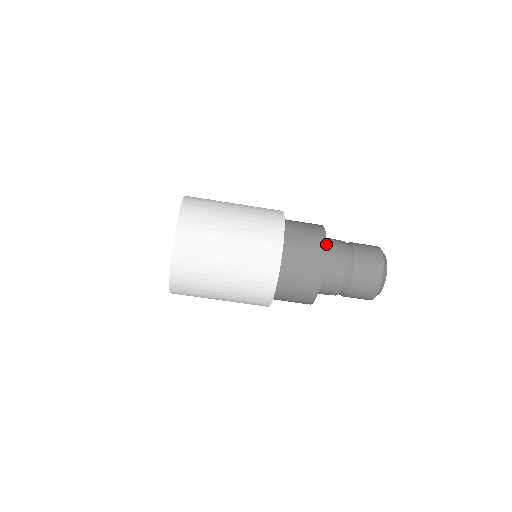
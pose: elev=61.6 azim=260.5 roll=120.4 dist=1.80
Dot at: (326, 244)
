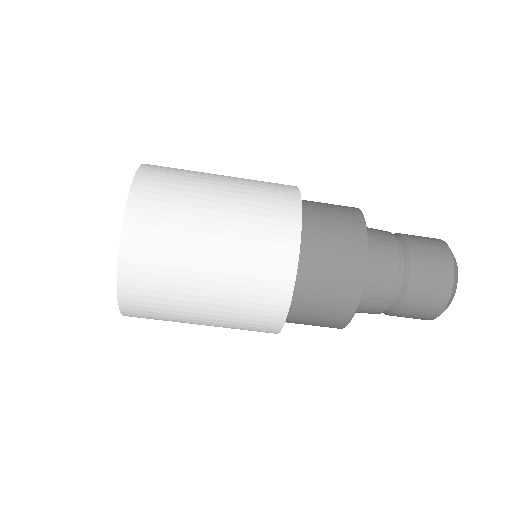
Dot at: occluded
